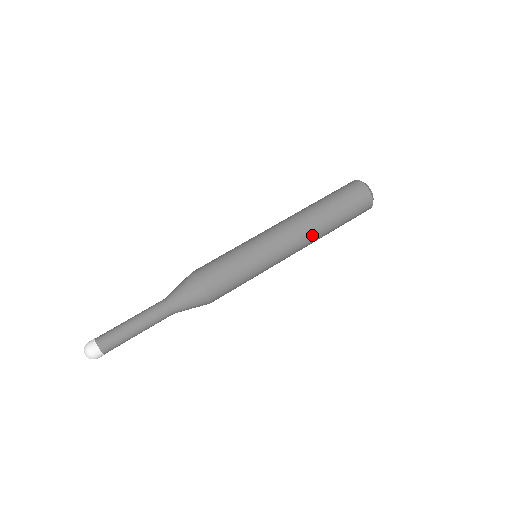
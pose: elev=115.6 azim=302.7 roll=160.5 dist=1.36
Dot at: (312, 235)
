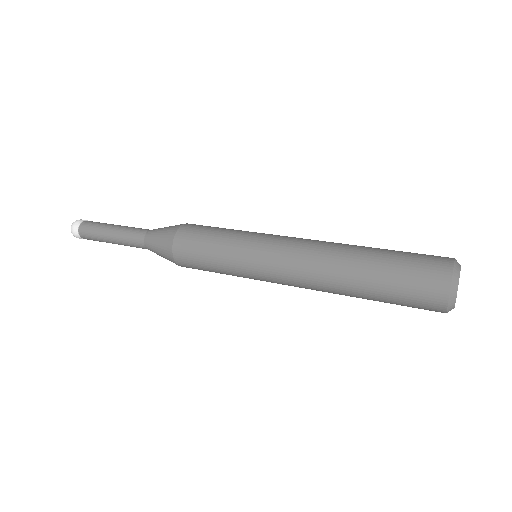
Dot at: (324, 266)
